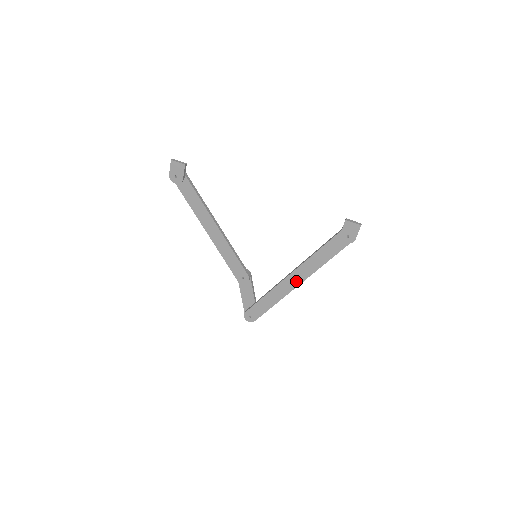
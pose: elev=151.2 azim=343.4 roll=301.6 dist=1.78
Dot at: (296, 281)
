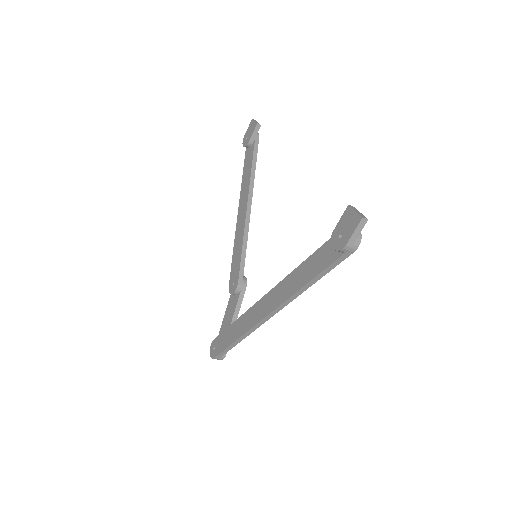
Dot at: (268, 307)
